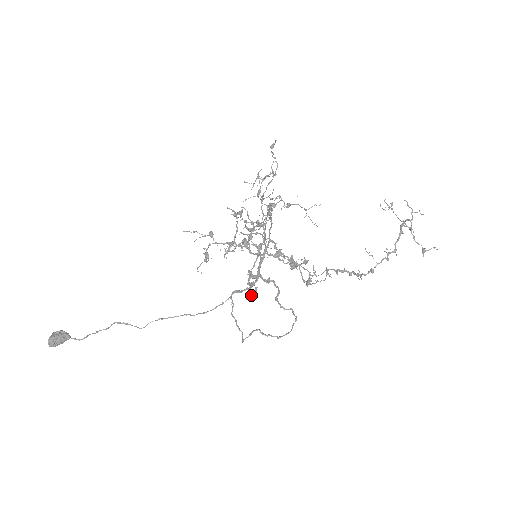
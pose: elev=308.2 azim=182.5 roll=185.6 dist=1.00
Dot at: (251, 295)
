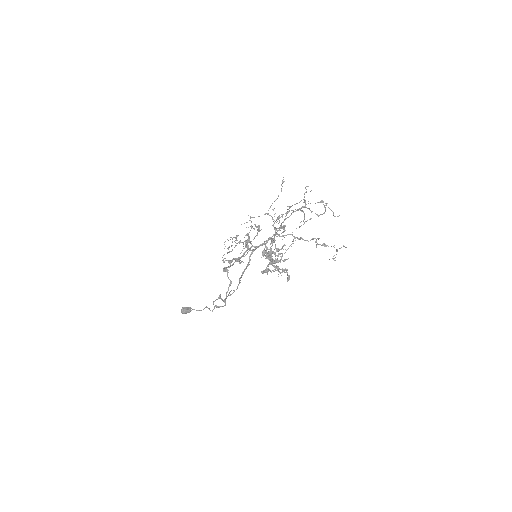
Dot at: (226, 268)
